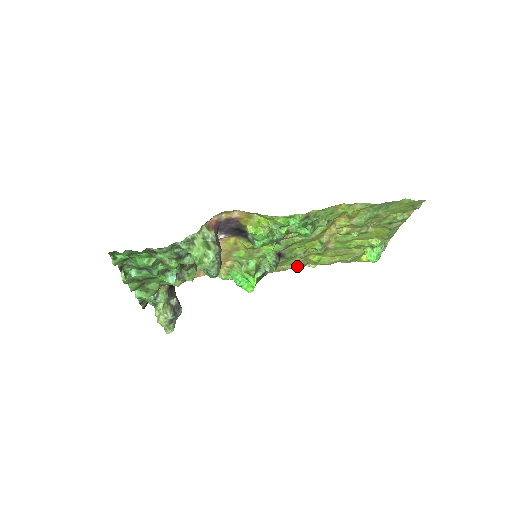
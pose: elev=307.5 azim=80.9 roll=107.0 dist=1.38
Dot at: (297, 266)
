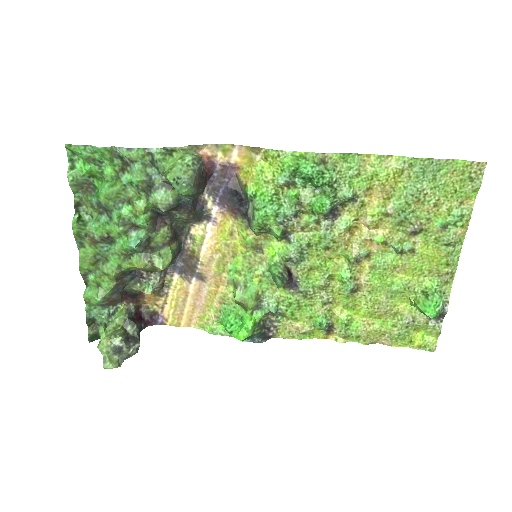
Dot at: (318, 335)
